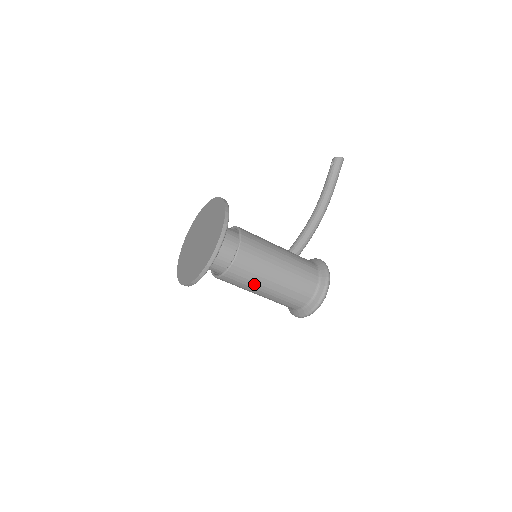
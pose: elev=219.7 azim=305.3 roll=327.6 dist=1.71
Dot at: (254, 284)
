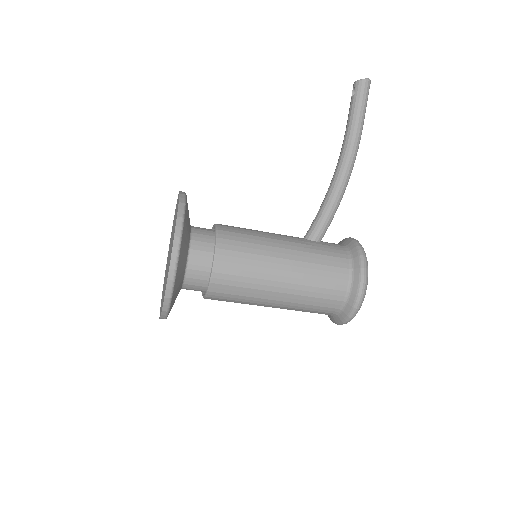
Dot at: (253, 299)
